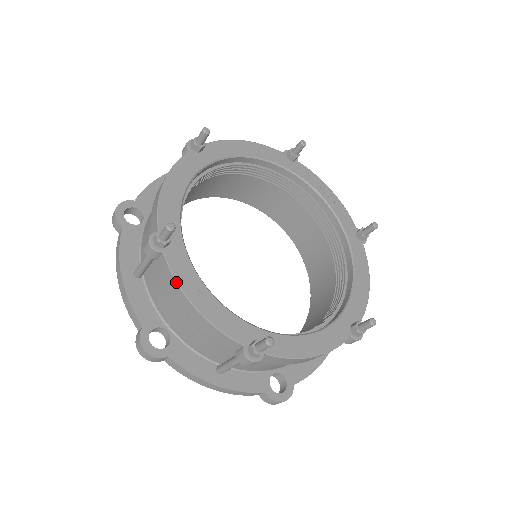
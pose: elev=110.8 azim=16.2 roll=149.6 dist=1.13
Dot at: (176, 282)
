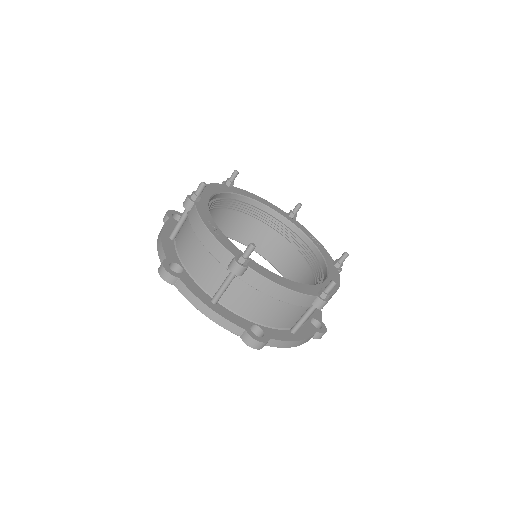
Dot at: (199, 215)
